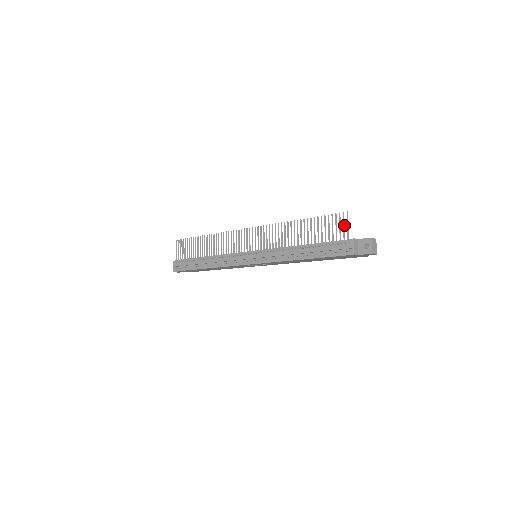
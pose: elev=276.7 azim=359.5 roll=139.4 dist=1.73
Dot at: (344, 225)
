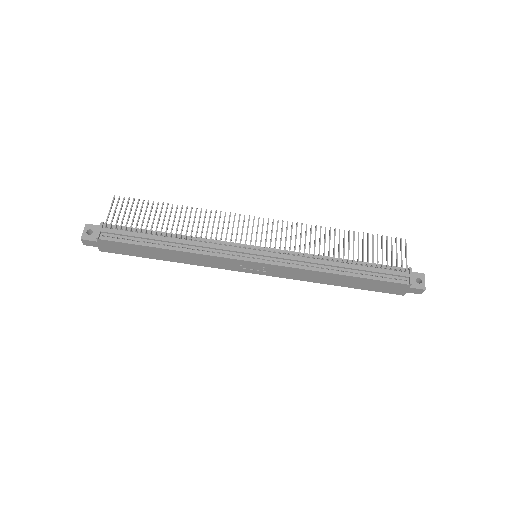
Dot at: occluded
